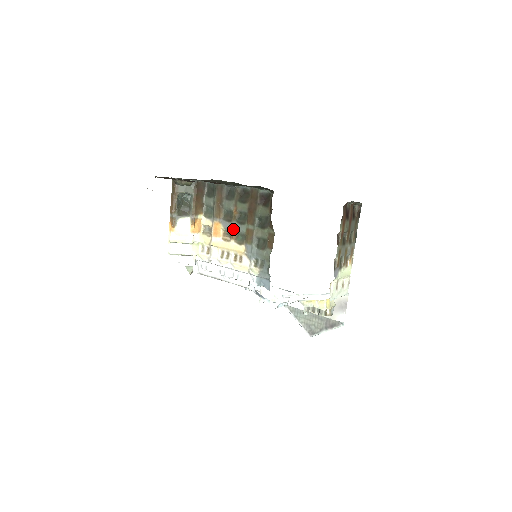
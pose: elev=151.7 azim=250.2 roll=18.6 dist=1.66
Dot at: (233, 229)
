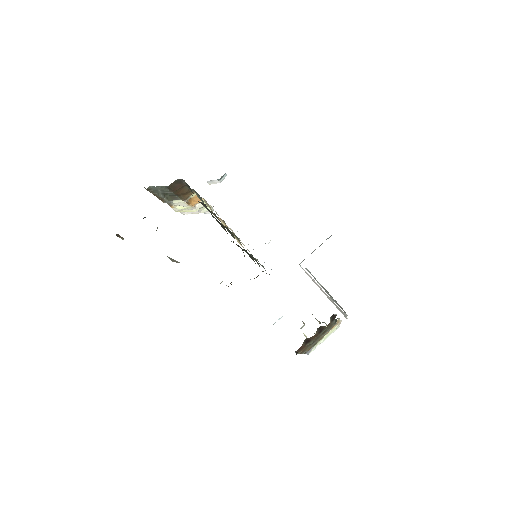
Dot at: occluded
